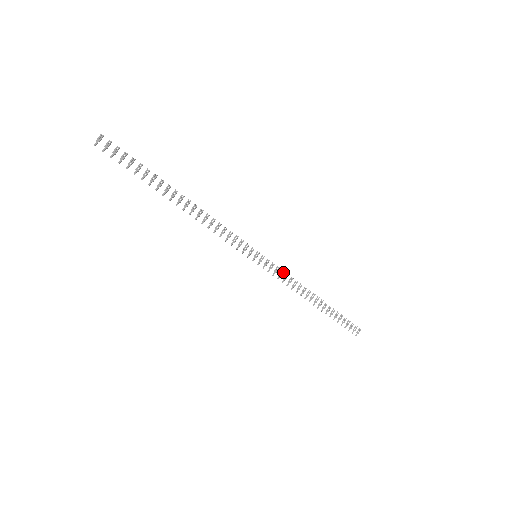
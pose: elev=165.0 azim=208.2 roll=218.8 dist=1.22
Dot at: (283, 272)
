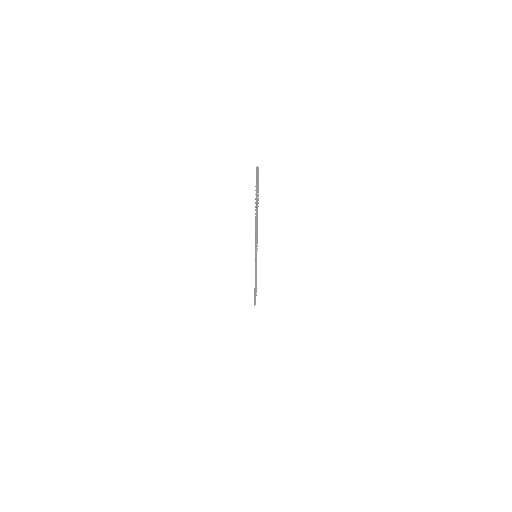
Dot at: occluded
